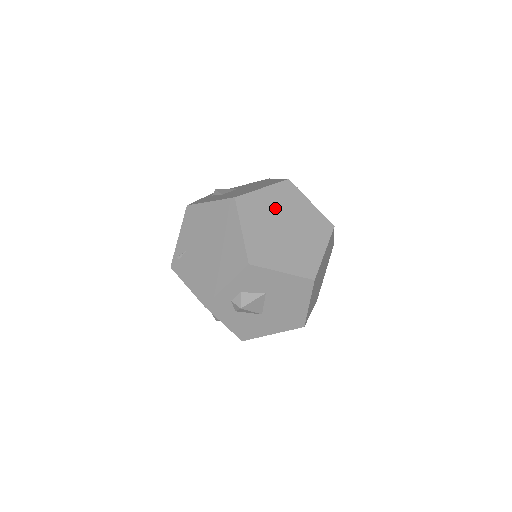
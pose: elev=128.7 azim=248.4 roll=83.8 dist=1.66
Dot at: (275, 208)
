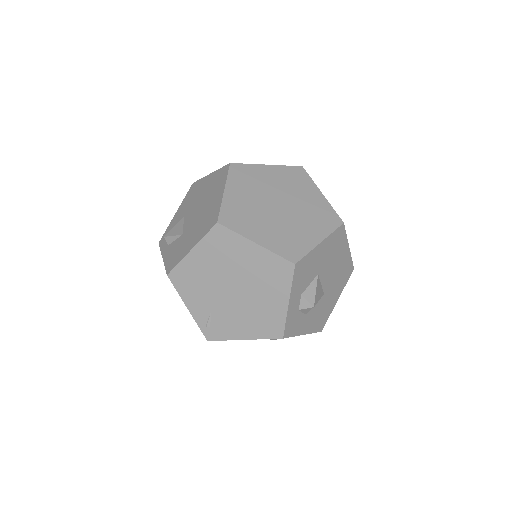
Dot at: (252, 198)
